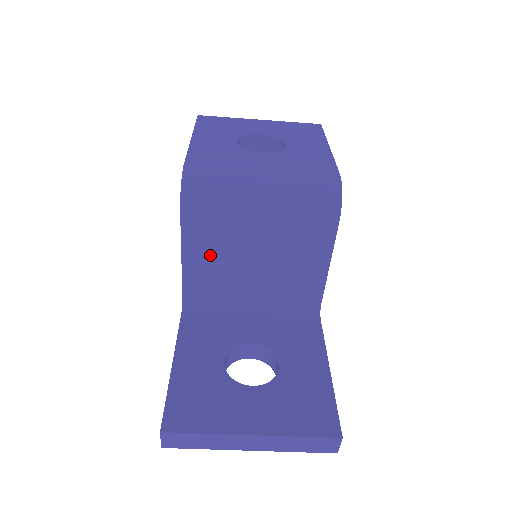
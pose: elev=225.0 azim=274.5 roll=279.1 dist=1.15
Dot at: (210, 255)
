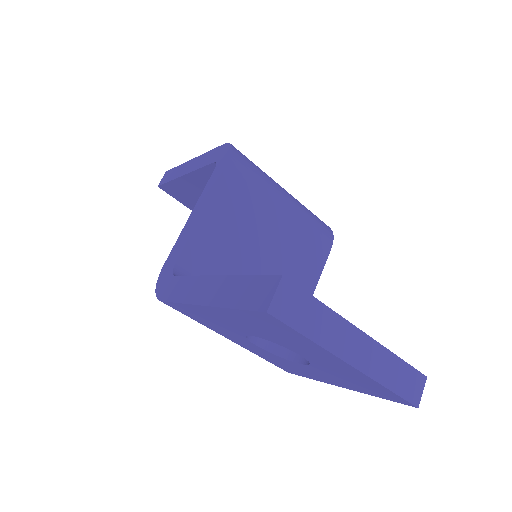
Dot at: (229, 224)
